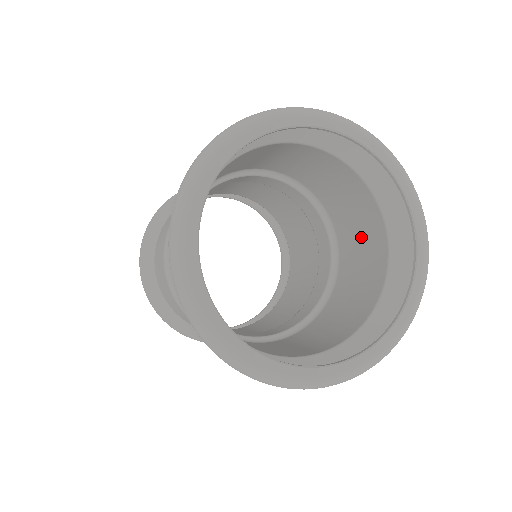
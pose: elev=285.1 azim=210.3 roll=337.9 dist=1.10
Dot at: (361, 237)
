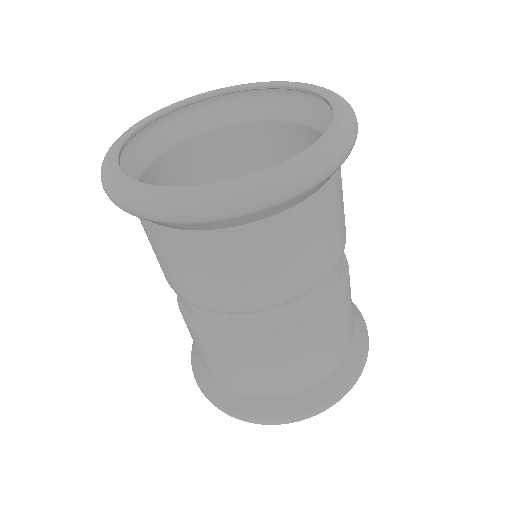
Dot at: occluded
